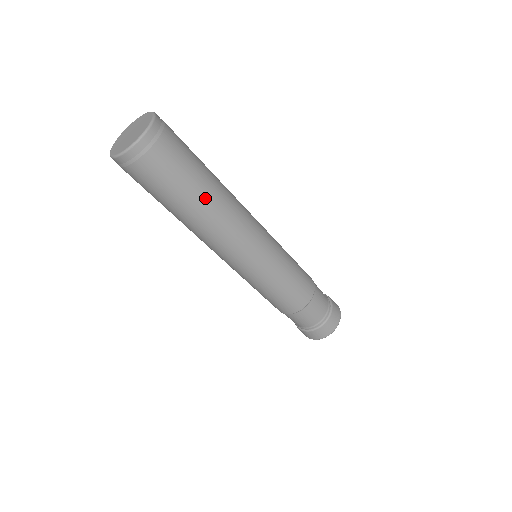
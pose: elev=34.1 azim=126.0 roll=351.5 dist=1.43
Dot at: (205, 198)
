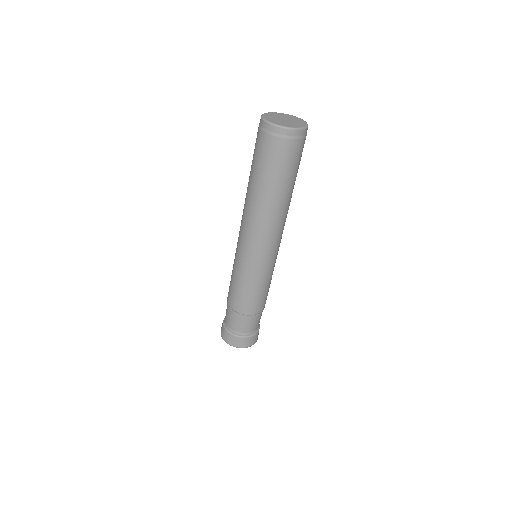
Dot at: (291, 192)
